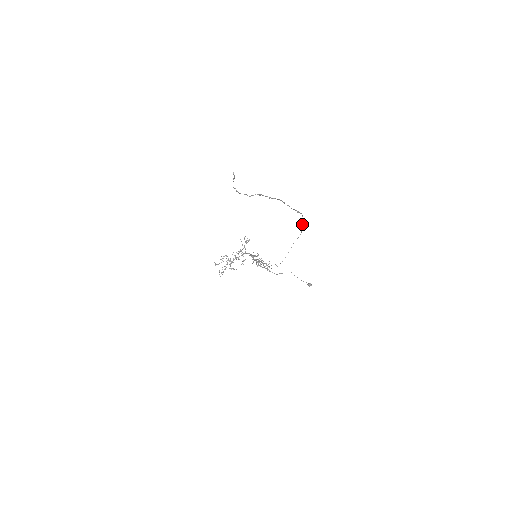
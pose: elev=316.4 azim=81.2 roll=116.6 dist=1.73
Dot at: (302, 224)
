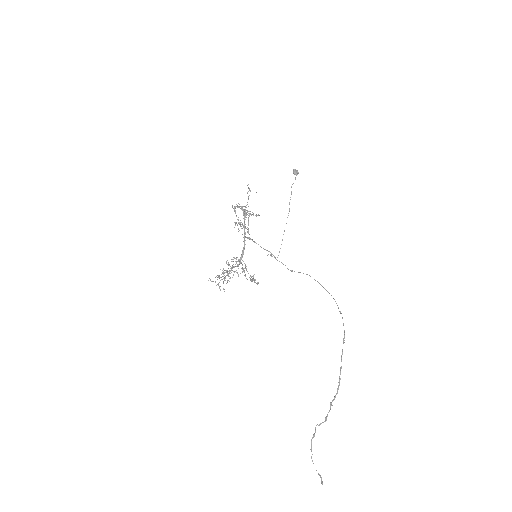
Dot at: occluded
